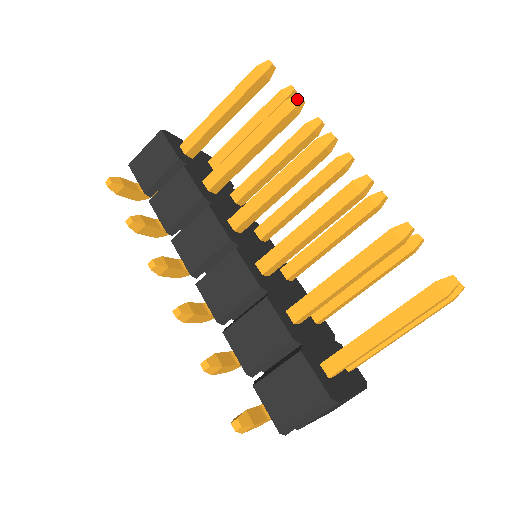
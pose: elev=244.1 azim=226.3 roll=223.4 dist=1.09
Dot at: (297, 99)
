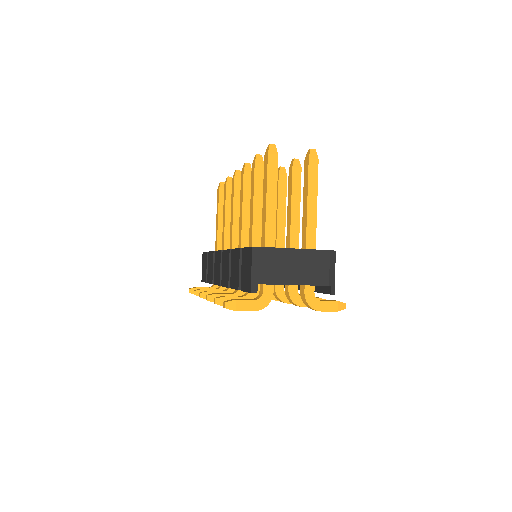
Dot at: (226, 179)
